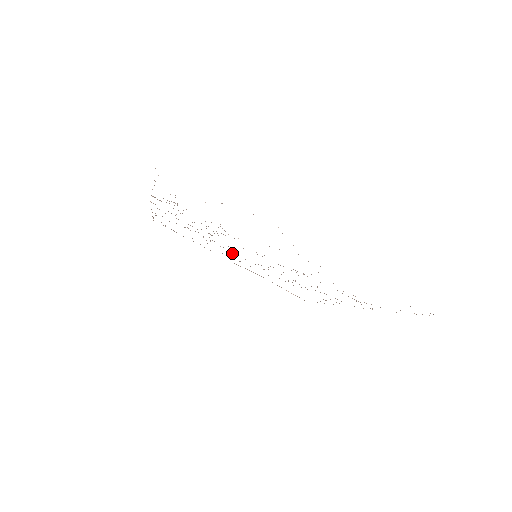
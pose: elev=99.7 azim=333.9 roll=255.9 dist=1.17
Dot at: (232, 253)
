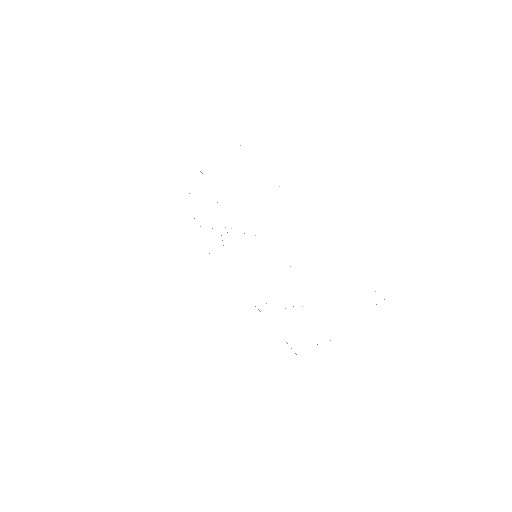
Dot at: occluded
